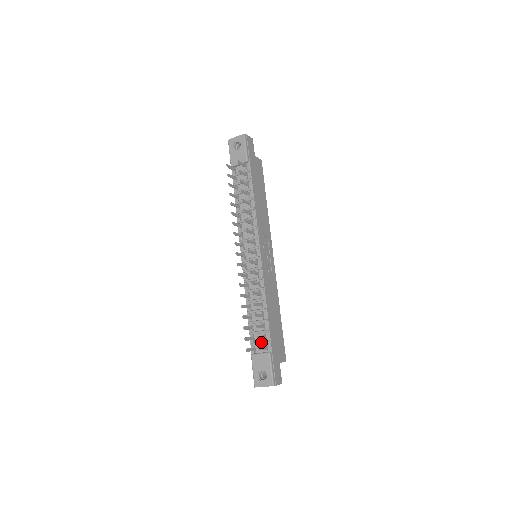
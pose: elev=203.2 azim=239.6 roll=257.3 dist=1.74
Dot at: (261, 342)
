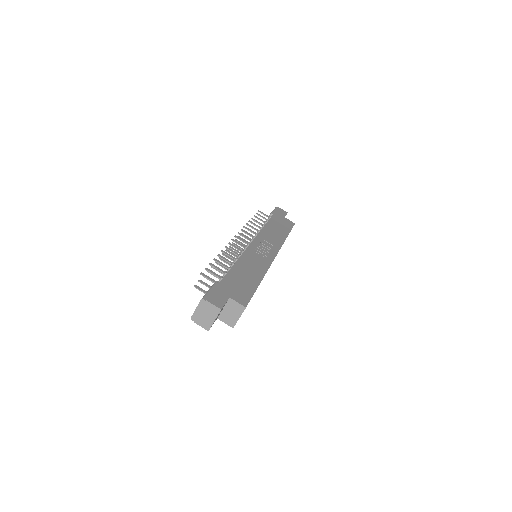
Dot at: occluded
